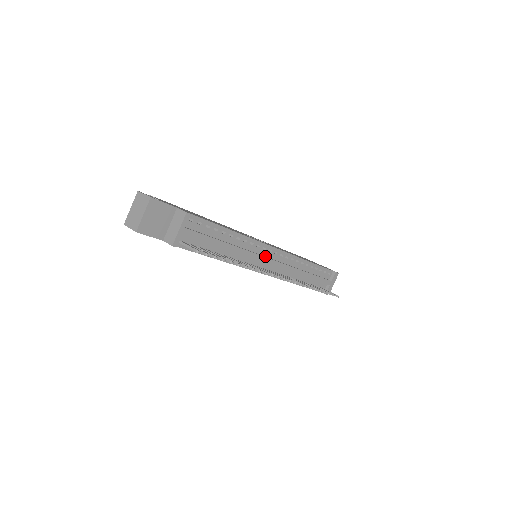
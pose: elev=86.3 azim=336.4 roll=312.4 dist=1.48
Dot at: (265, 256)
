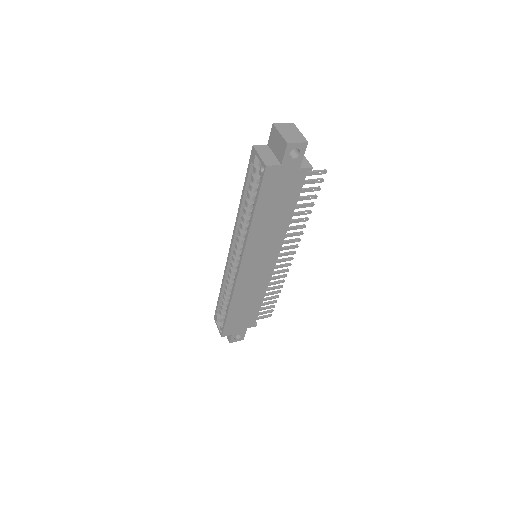
Dot at: occluded
